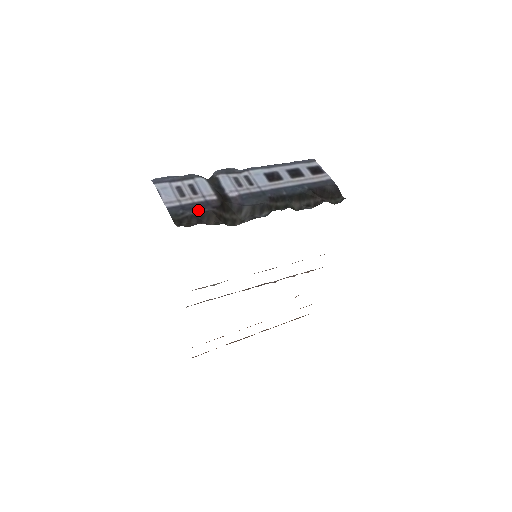
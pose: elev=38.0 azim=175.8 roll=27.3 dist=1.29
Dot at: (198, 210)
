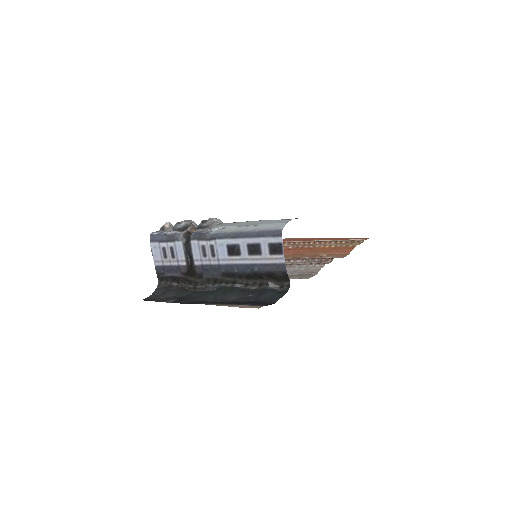
Dot at: (172, 274)
